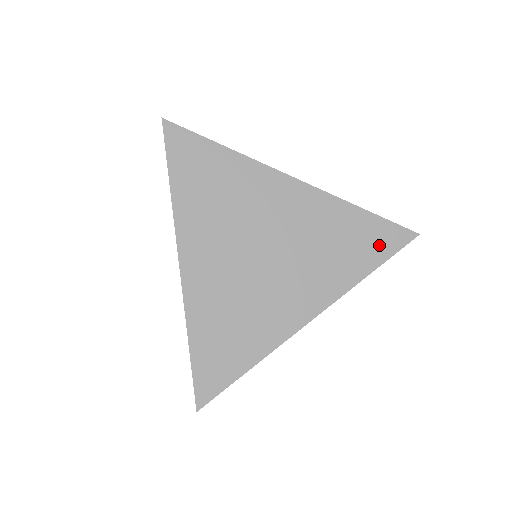
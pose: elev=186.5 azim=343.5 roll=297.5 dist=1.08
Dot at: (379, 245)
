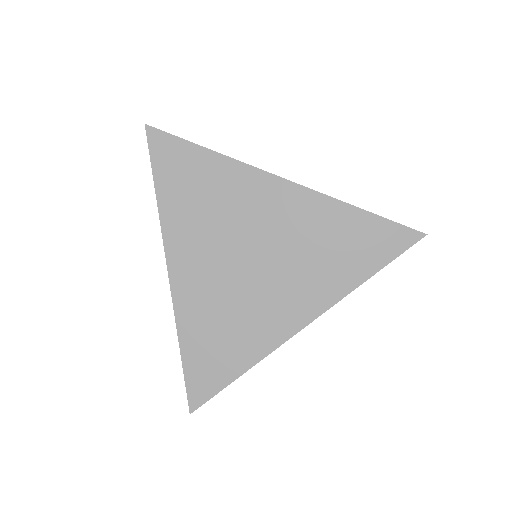
Dot at: (379, 248)
